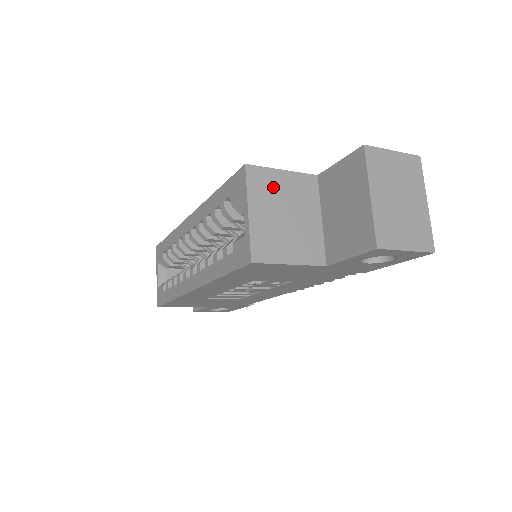
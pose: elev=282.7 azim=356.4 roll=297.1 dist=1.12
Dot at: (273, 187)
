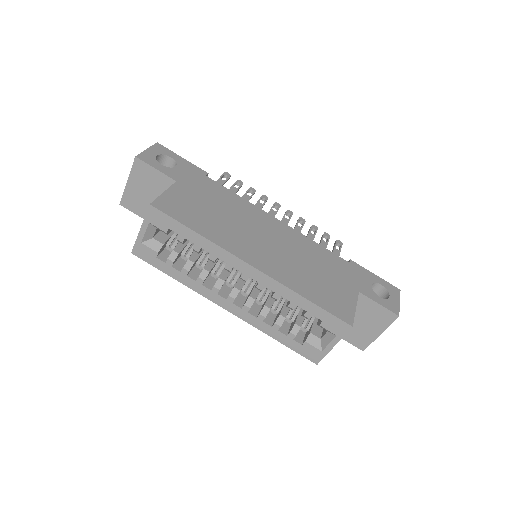
Dot at: occluded
